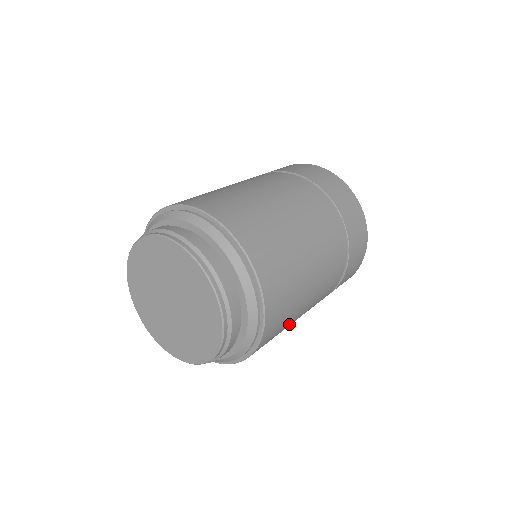
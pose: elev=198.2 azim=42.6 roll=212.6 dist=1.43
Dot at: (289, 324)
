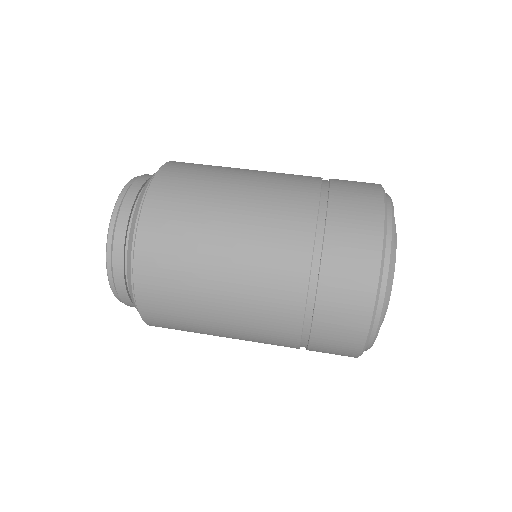
Dot at: occluded
